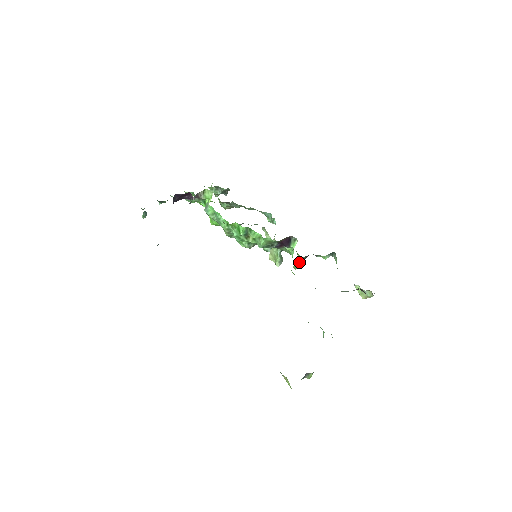
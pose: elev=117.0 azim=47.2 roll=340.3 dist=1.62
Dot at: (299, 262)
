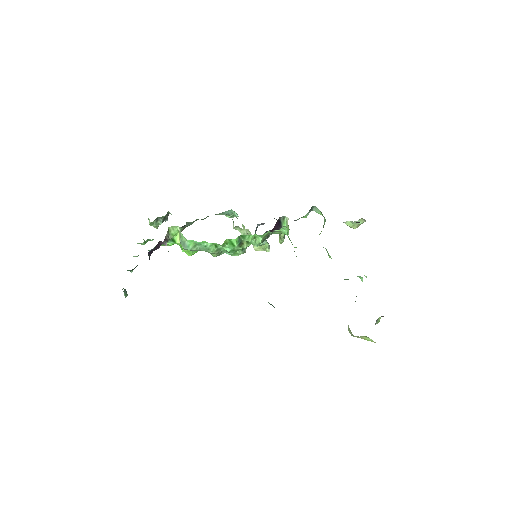
Dot at: (284, 235)
